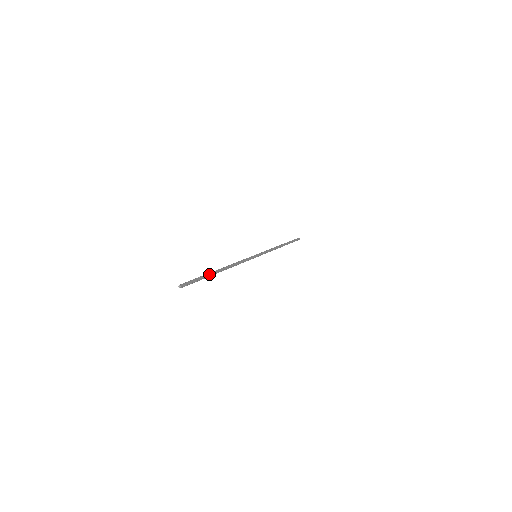
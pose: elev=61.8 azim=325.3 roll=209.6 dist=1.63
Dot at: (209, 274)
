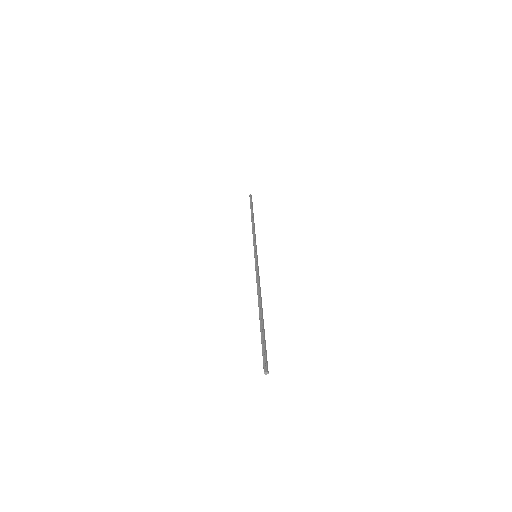
Dot at: occluded
